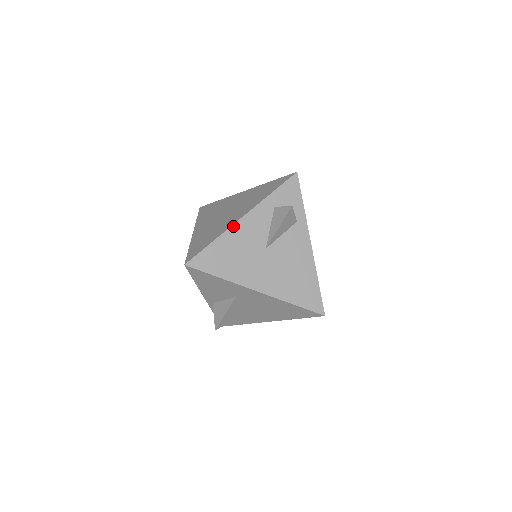
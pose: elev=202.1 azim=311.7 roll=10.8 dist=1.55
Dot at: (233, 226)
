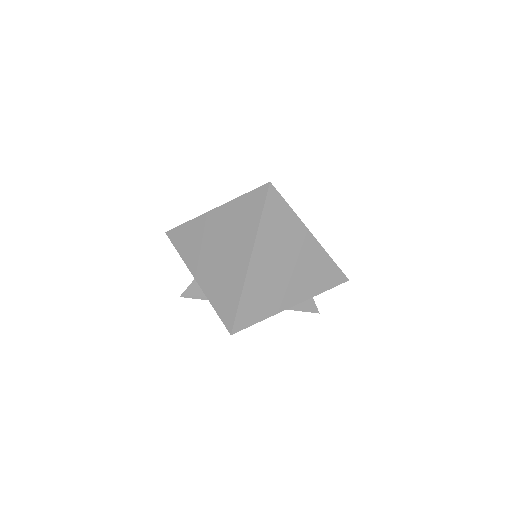
Dot at: occluded
